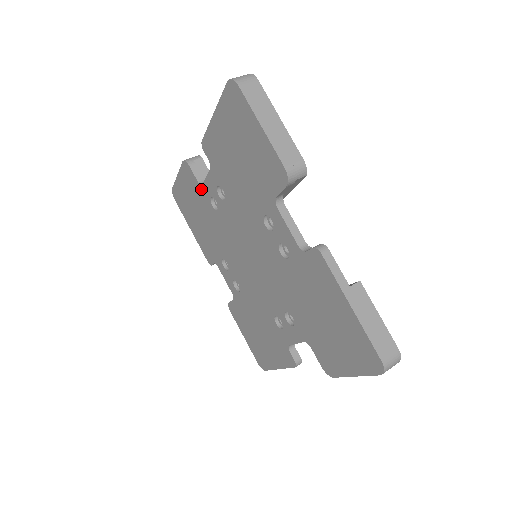
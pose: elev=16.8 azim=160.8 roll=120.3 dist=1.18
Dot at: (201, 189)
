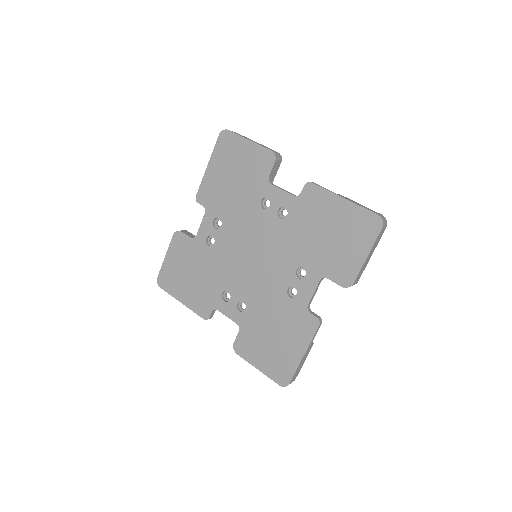
Dot at: (195, 241)
